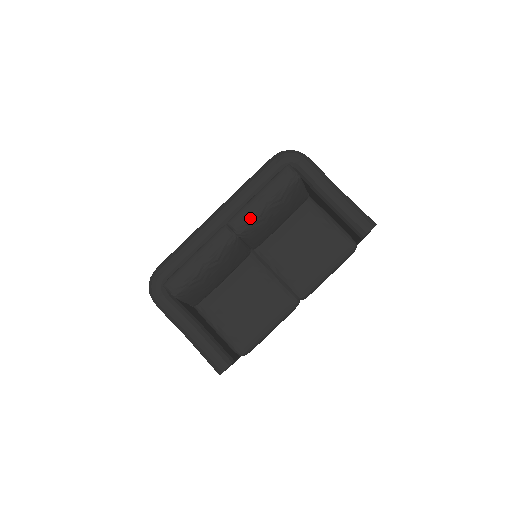
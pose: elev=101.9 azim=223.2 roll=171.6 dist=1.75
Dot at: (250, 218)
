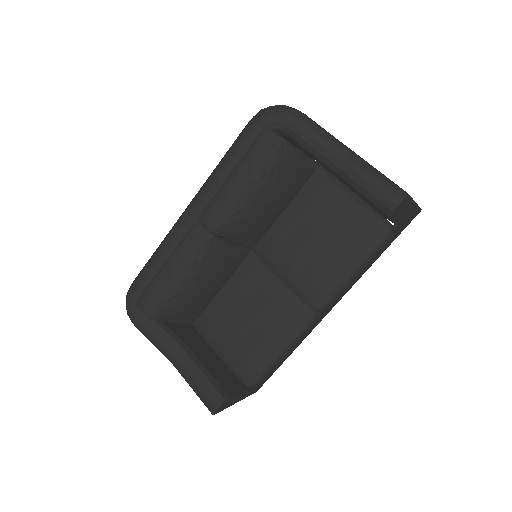
Dot at: (223, 209)
